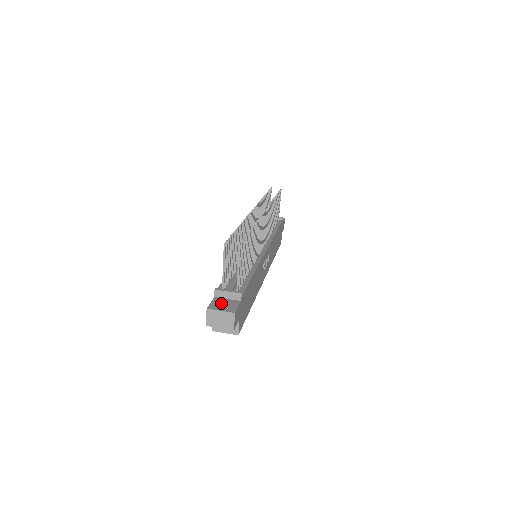
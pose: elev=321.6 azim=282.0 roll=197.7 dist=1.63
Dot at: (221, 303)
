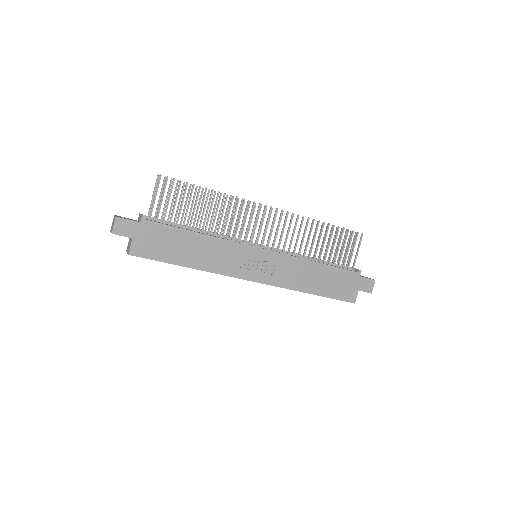
Dot at: occluded
